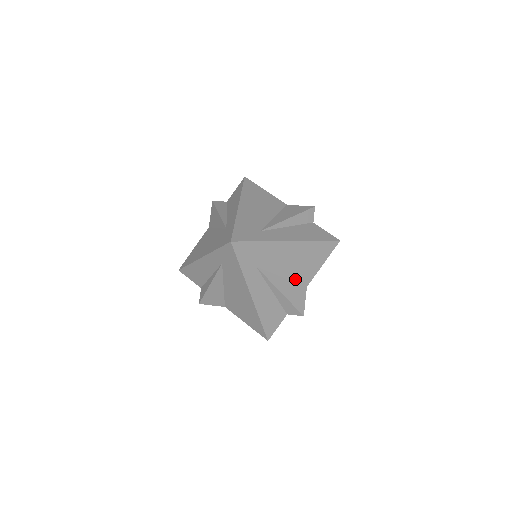
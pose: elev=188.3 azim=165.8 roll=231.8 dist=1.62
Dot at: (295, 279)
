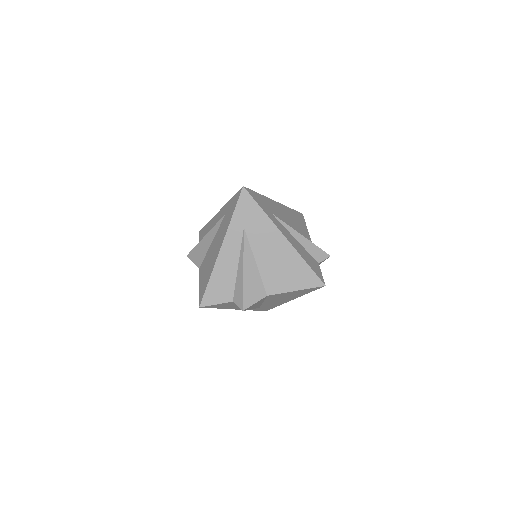
Dot at: (264, 276)
